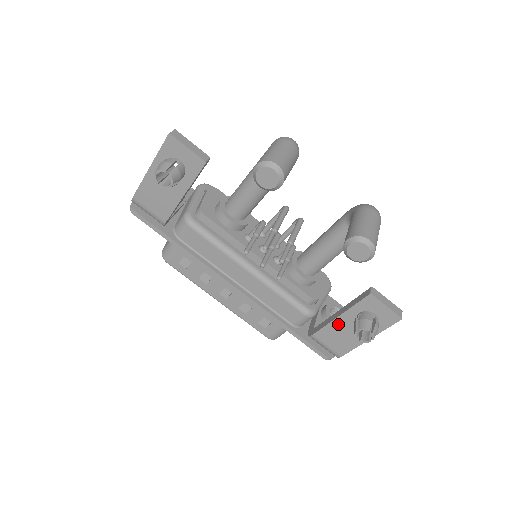
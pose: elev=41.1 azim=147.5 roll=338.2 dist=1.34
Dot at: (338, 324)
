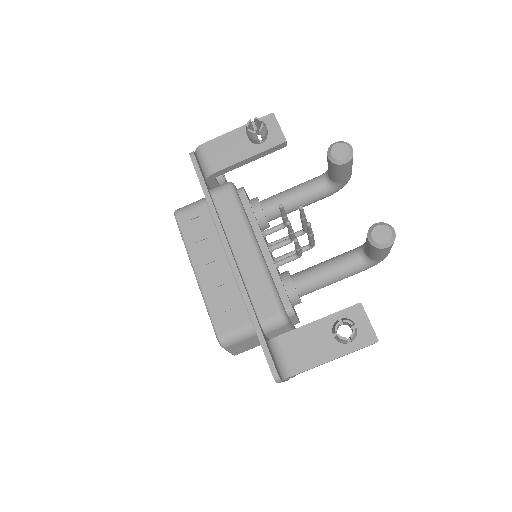
Dot at: (312, 330)
